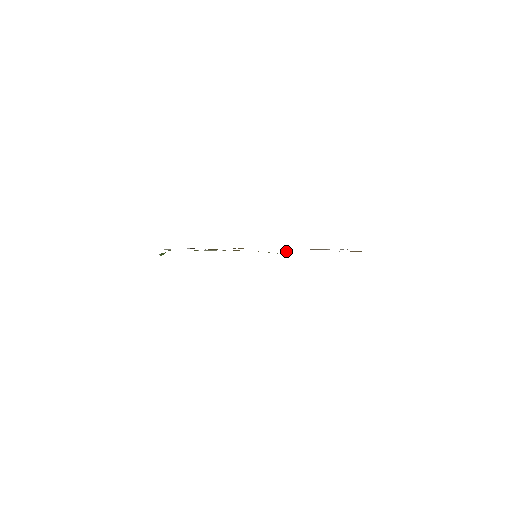
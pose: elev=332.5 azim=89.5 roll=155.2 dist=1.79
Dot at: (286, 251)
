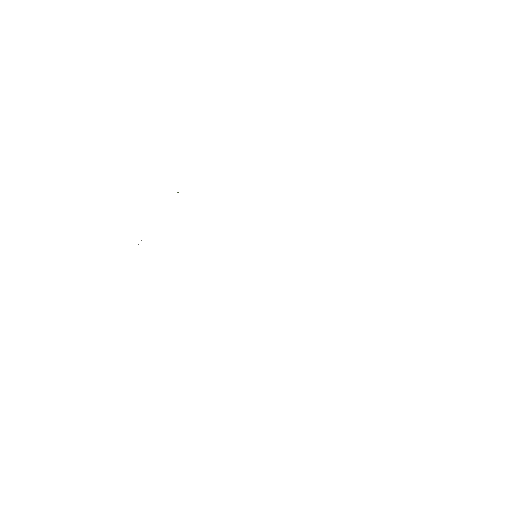
Dot at: occluded
